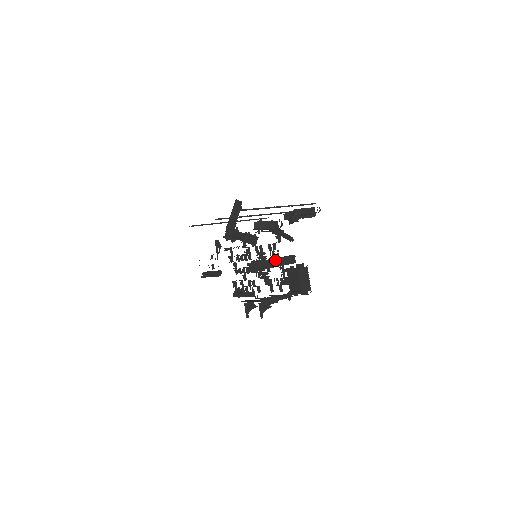
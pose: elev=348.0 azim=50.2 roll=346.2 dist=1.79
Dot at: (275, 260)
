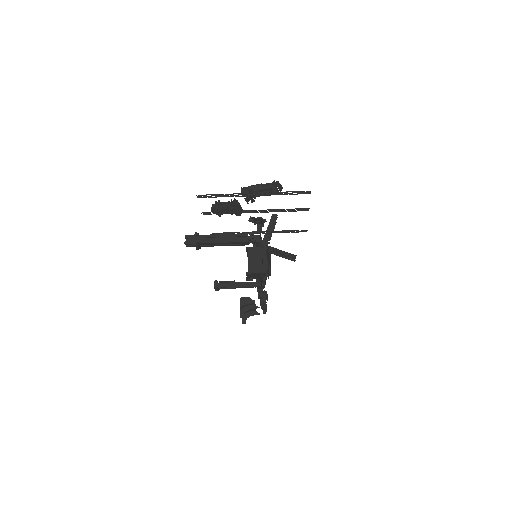
Dot at: (218, 236)
